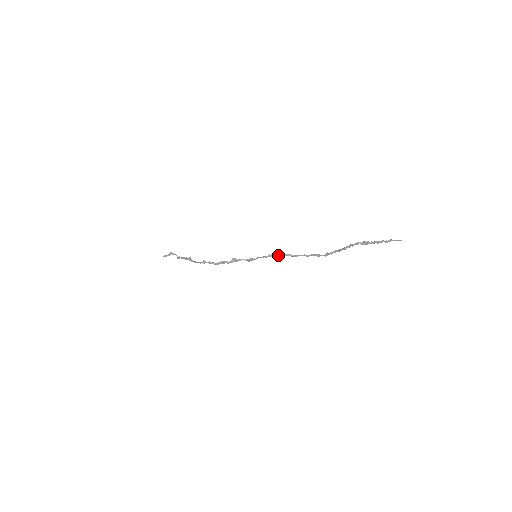
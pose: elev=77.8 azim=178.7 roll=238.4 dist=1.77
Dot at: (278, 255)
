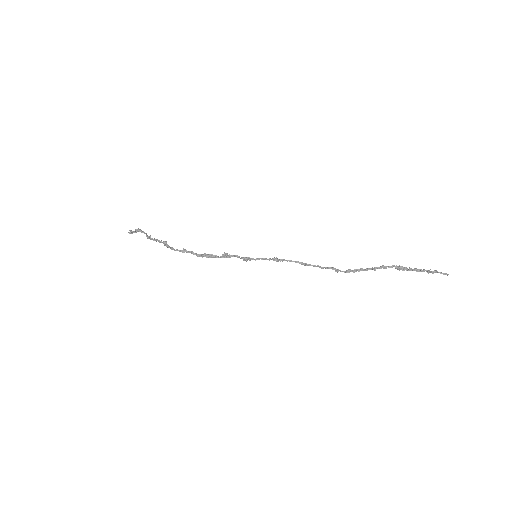
Dot at: (285, 260)
